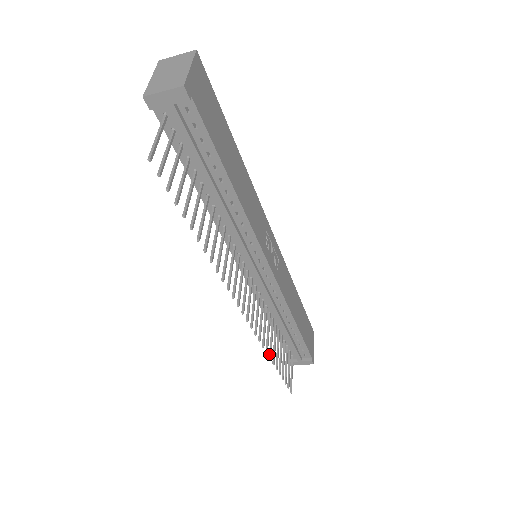
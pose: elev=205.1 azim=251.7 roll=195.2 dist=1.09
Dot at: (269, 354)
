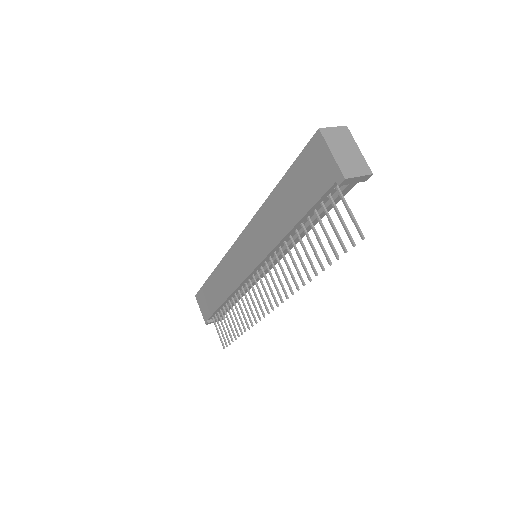
Dot at: (244, 328)
